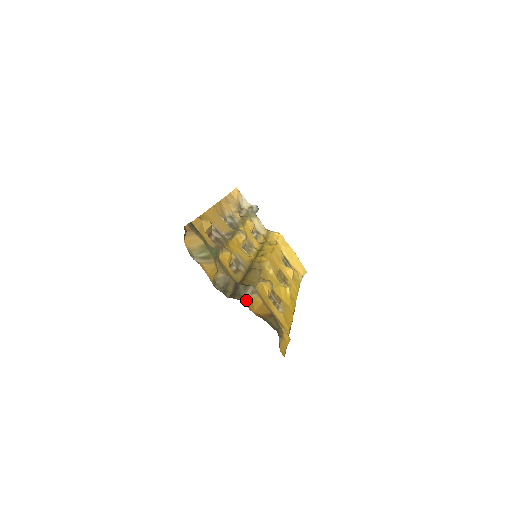
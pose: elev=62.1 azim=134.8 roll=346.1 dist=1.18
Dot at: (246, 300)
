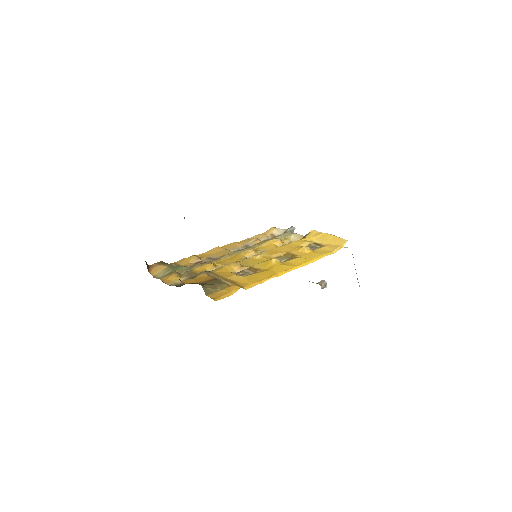
Dot at: (187, 280)
